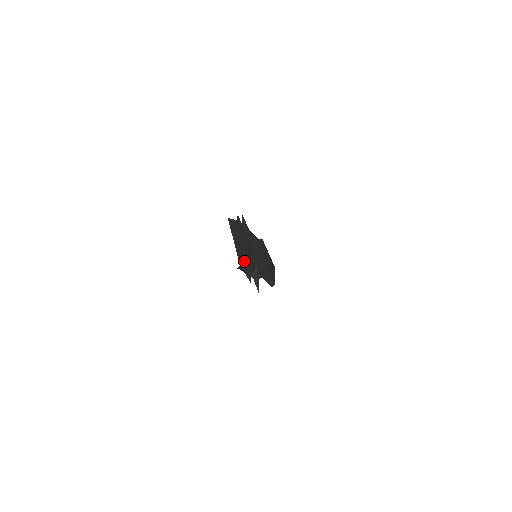
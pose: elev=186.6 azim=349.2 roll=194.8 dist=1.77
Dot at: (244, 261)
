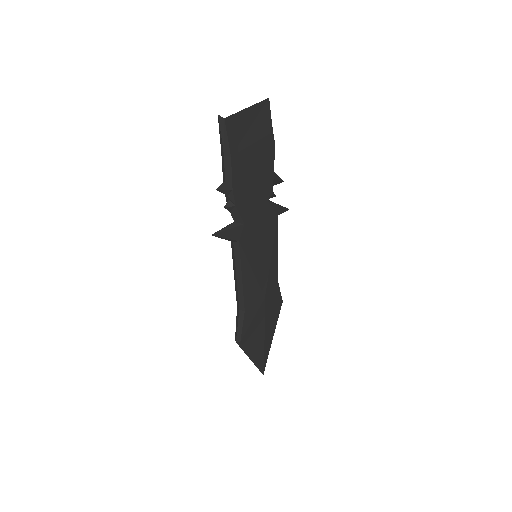
Dot at: (235, 146)
